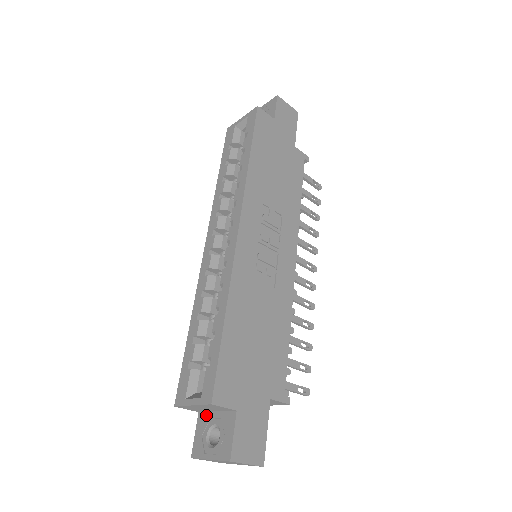
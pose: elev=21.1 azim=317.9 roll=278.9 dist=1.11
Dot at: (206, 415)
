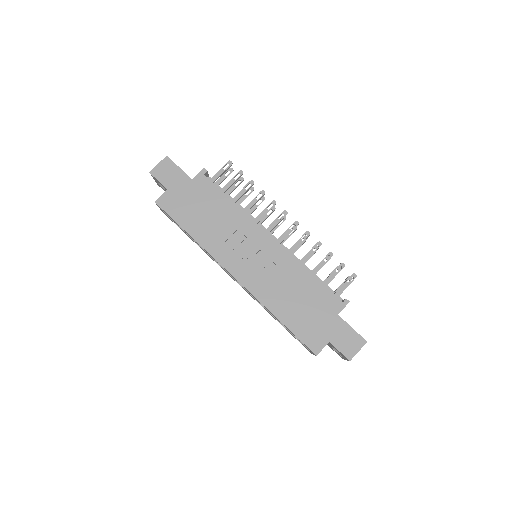
Dot at: occluded
